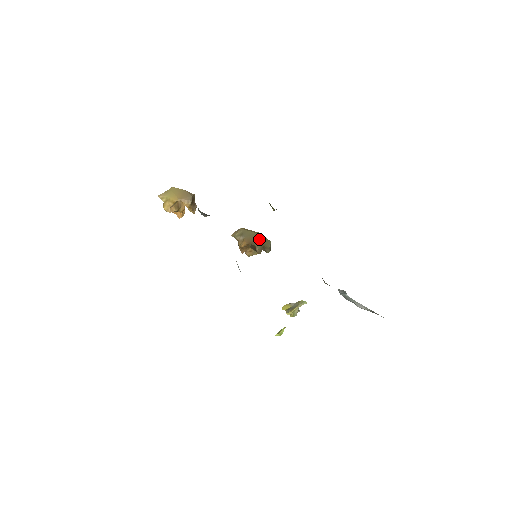
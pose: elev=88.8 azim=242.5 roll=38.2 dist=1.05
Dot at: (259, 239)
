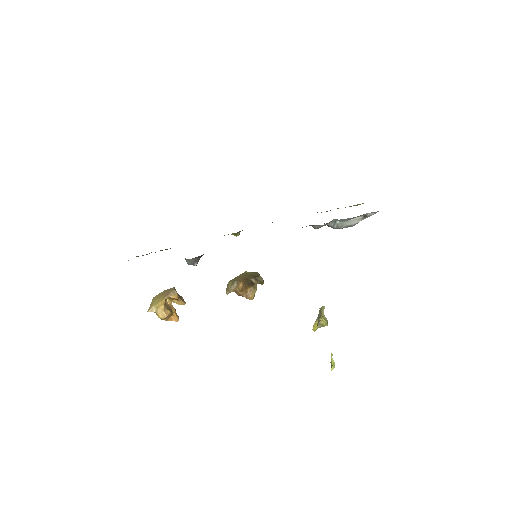
Dot at: (248, 275)
